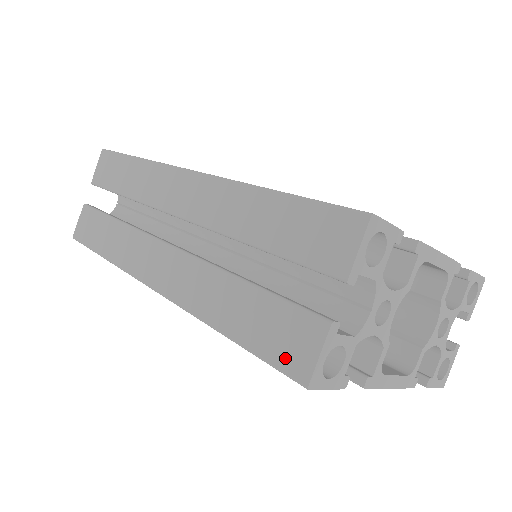
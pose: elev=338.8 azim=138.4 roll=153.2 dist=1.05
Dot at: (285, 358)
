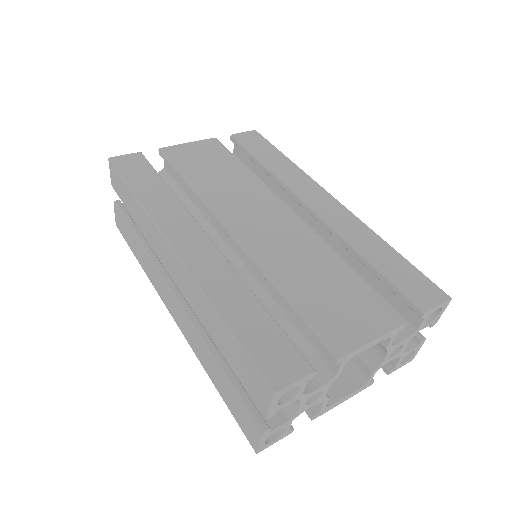
Dot at: (244, 430)
